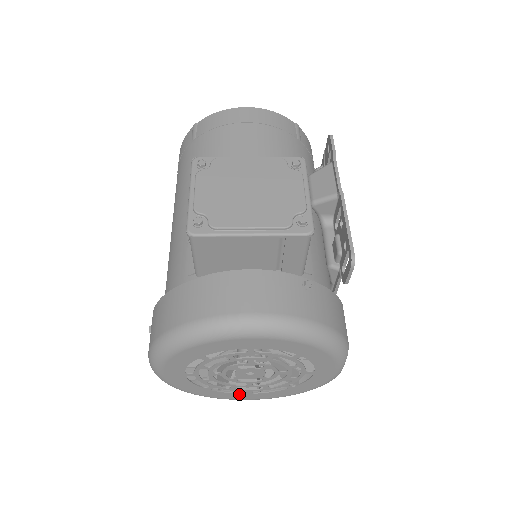
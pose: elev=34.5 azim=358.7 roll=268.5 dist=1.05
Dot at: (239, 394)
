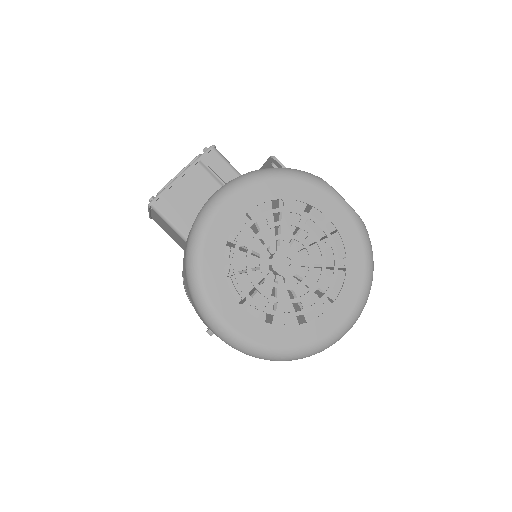
Dot at: (324, 315)
